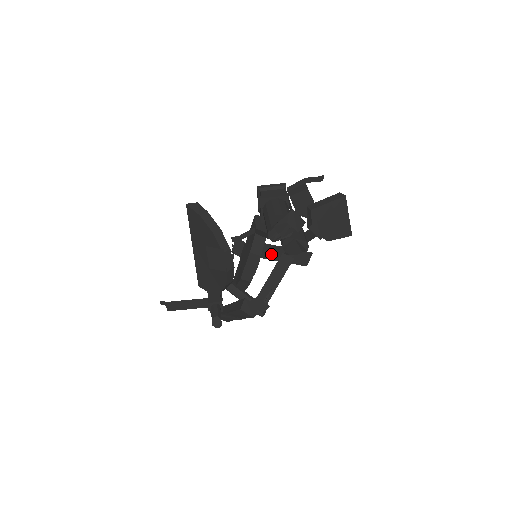
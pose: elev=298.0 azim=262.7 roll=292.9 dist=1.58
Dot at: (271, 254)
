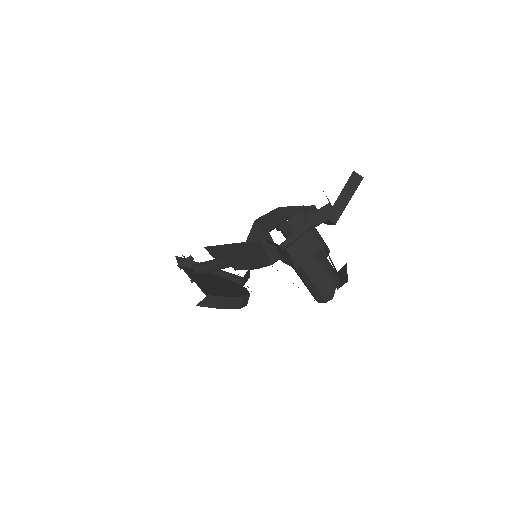
Dot at: occluded
